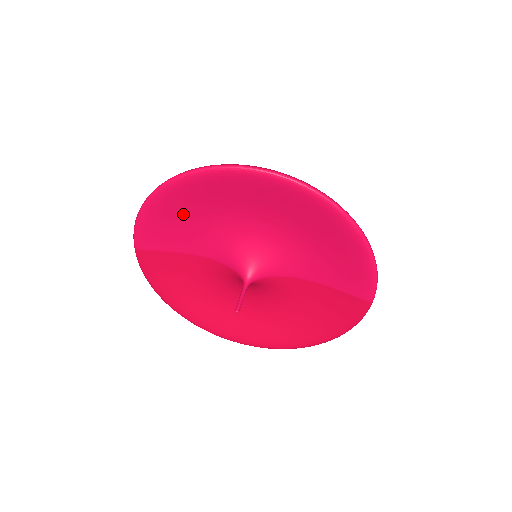
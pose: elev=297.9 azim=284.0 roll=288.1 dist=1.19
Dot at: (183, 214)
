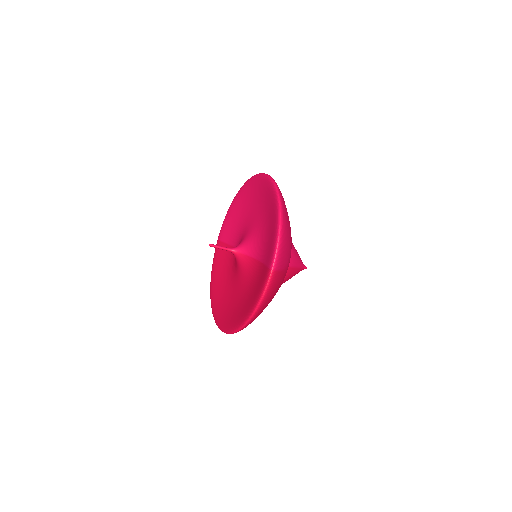
Dot at: (238, 213)
